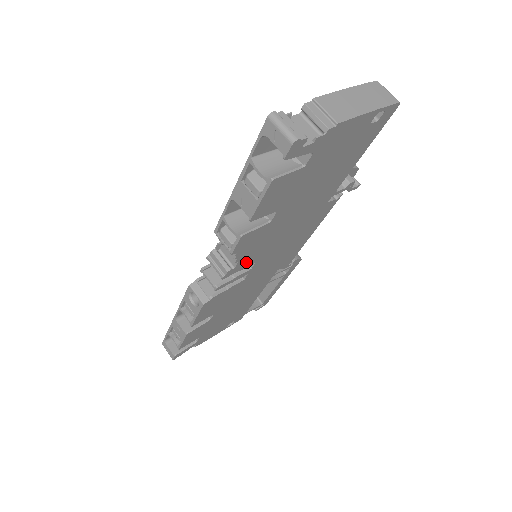
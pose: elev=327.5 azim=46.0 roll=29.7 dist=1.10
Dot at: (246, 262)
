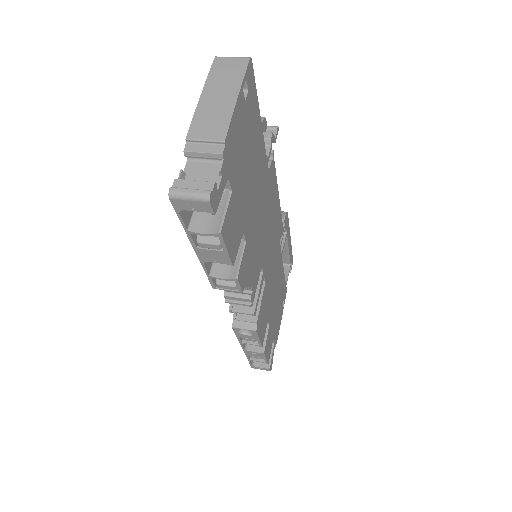
Dot at: (256, 277)
